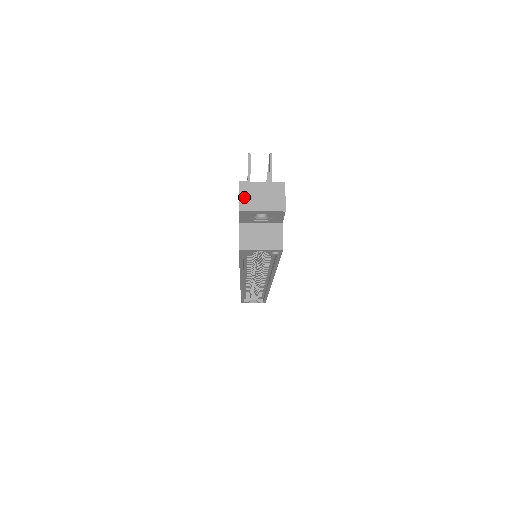
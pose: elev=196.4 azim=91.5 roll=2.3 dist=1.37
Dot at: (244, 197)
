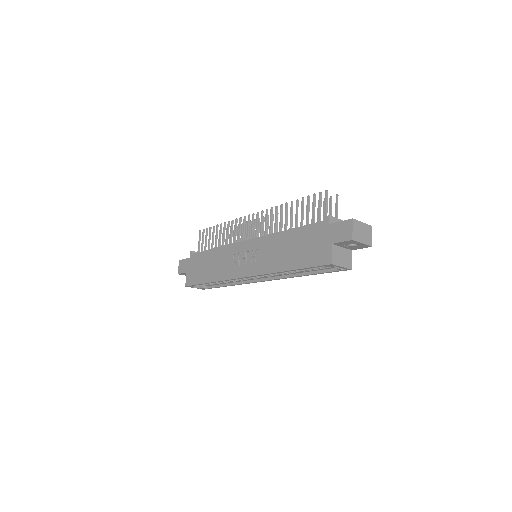
Dot at: (355, 231)
